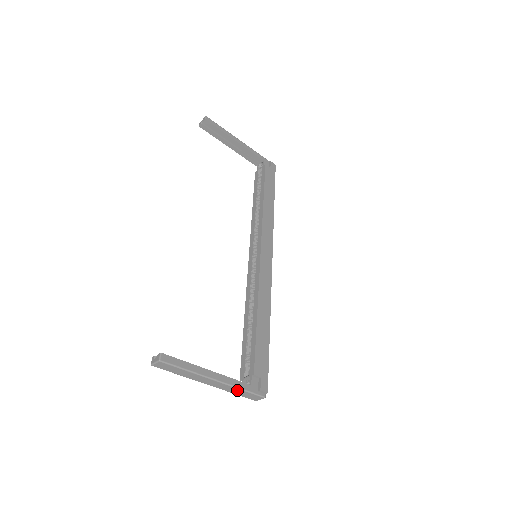
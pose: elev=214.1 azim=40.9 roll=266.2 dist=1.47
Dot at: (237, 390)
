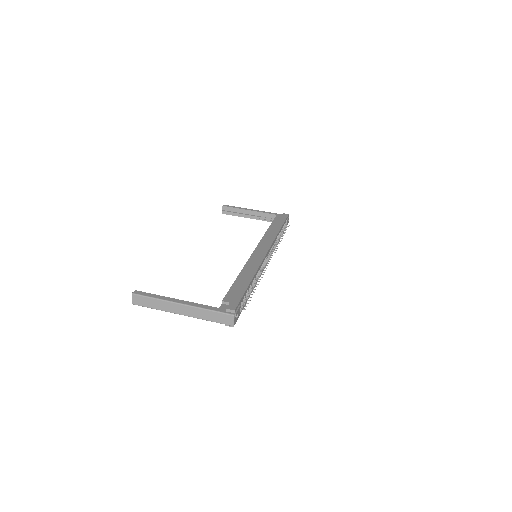
Dot at: (205, 313)
